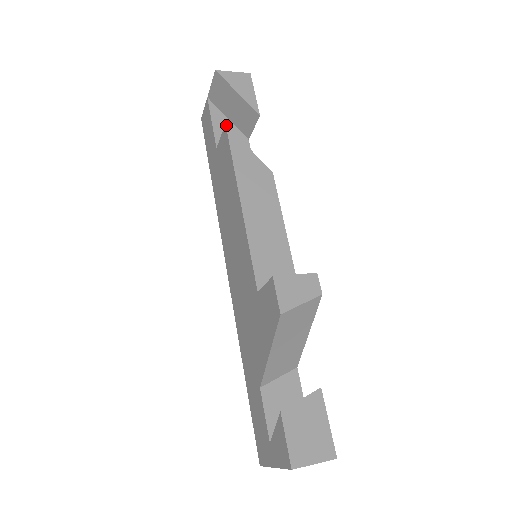
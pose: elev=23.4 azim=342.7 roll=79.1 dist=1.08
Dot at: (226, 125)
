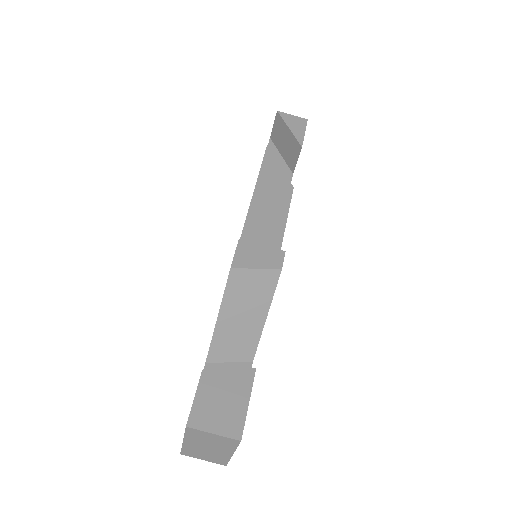
Dot at: (267, 146)
